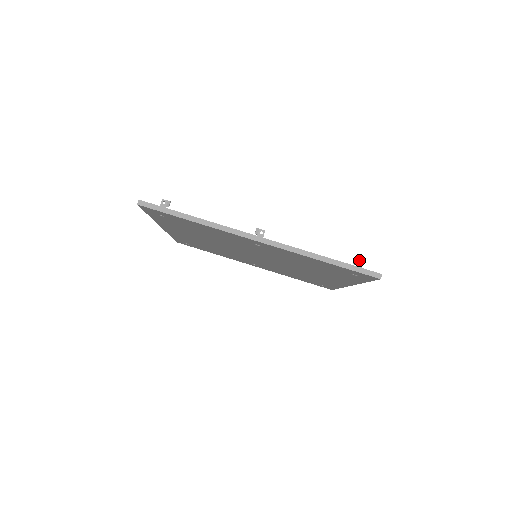
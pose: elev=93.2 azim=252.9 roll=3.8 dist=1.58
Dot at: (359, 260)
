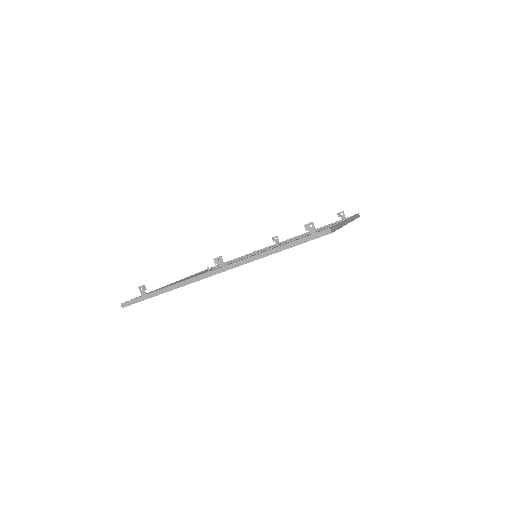
Dot at: (309, 224)
